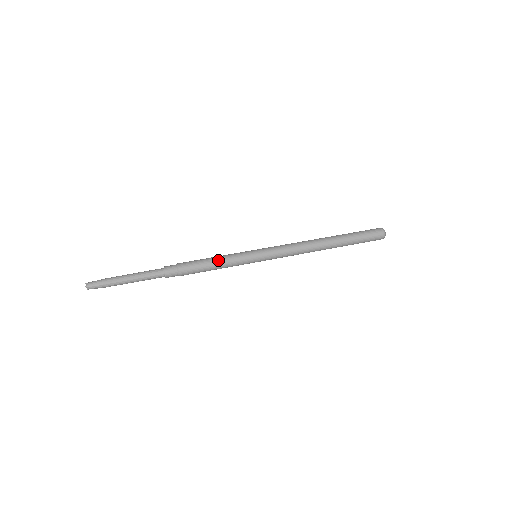
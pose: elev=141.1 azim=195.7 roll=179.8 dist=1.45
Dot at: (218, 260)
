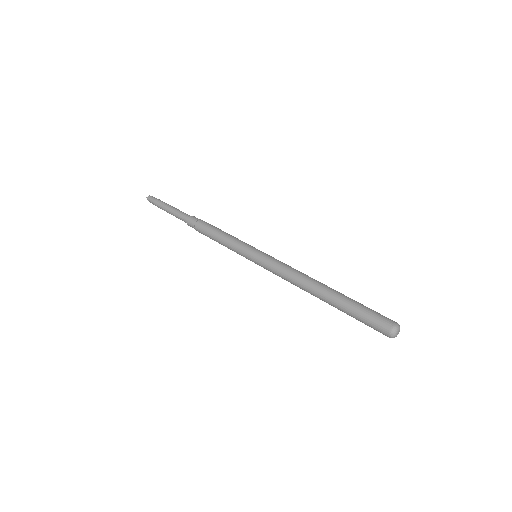
Dot at: (223, 237)
